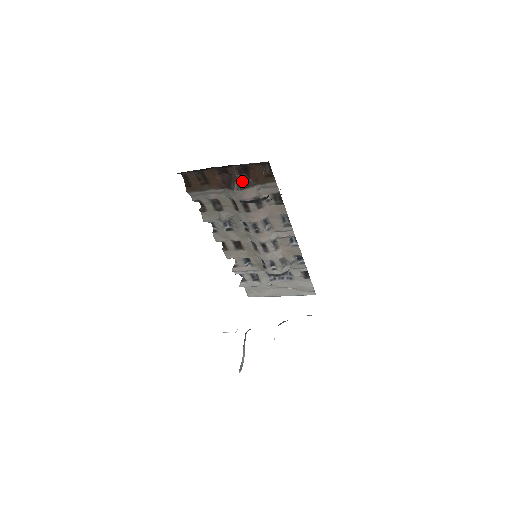
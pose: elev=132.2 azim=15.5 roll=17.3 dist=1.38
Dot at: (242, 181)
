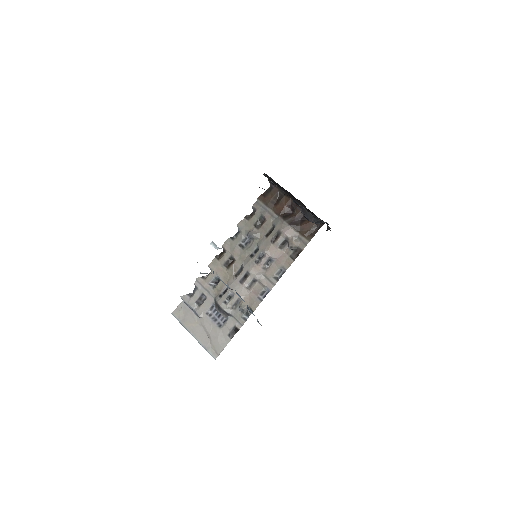
Dot at: (295, 221)
